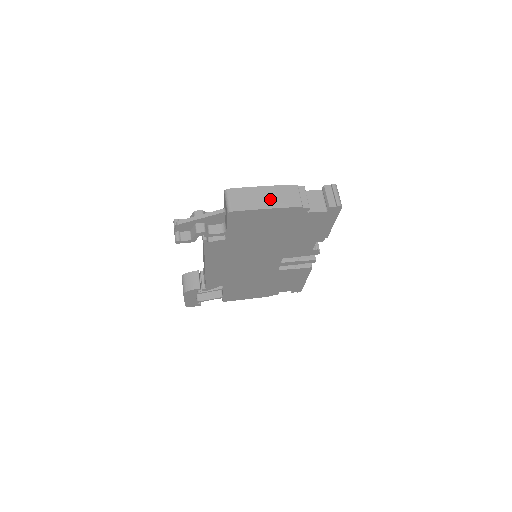
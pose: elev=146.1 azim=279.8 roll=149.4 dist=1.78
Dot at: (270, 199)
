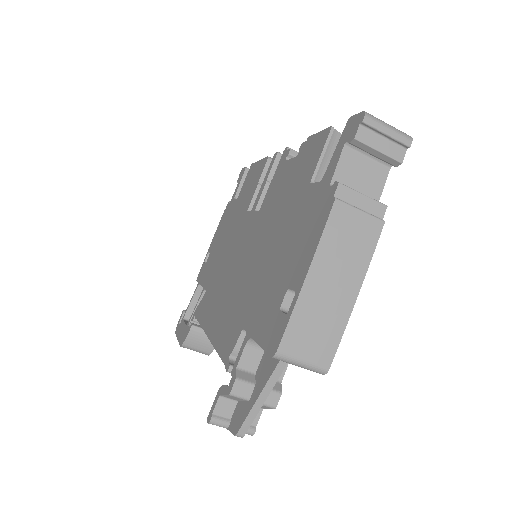
Dot at: (341, 278)
